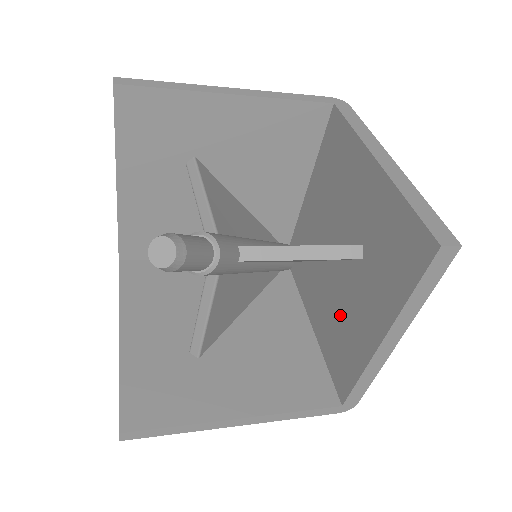
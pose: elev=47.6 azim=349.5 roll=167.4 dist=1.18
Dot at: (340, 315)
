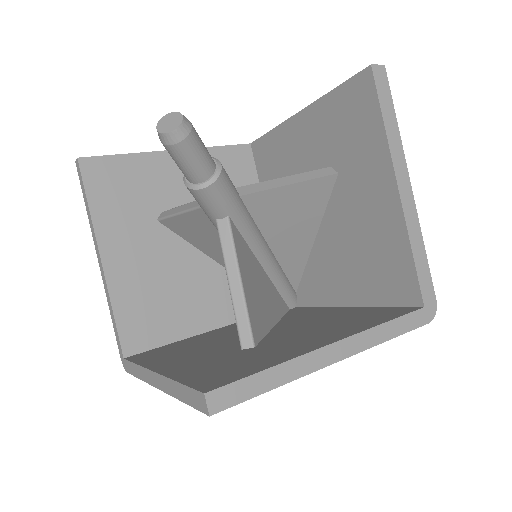
Dot at: (358, 243)
